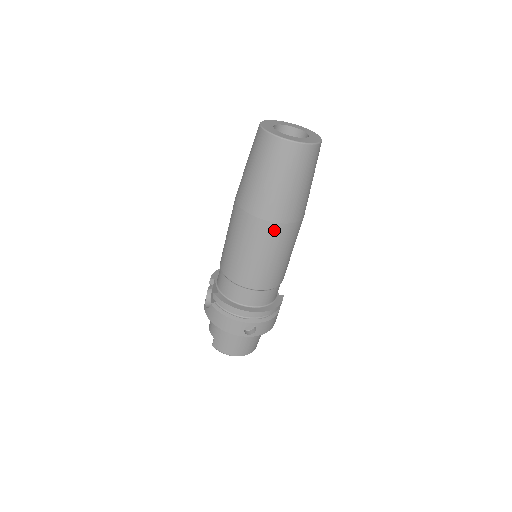
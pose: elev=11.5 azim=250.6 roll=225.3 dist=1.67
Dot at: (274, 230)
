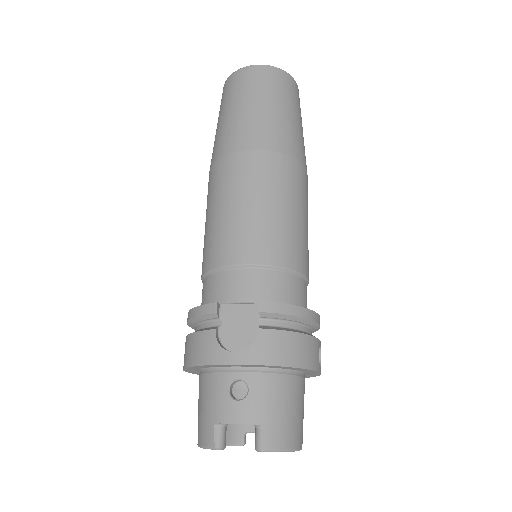
Dot at: (306, 181)
